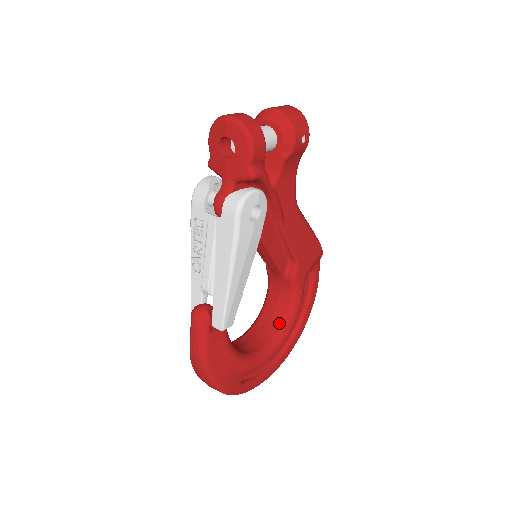
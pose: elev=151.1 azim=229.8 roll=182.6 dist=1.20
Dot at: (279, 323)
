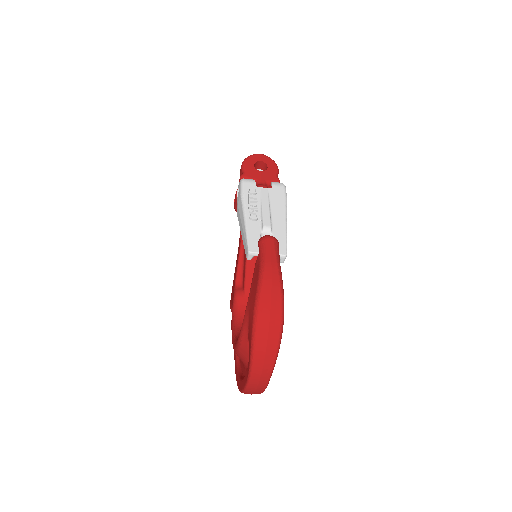
Dot at: occluded
